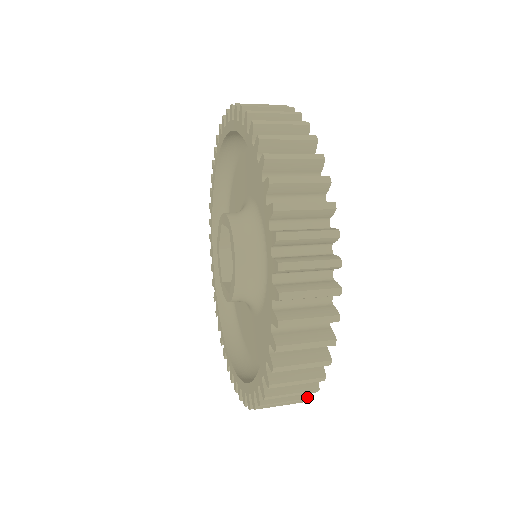
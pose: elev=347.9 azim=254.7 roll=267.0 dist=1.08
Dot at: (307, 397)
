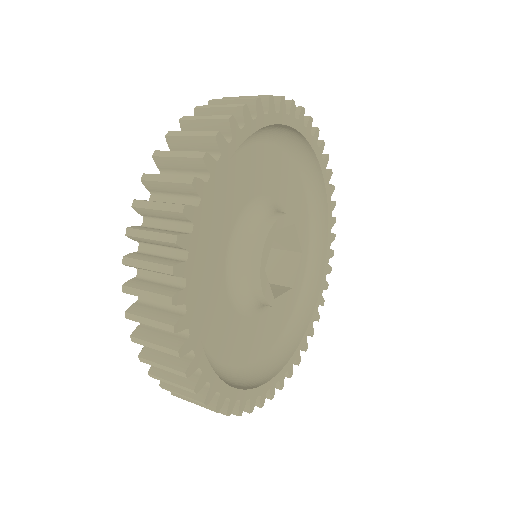
Dot at: occluded
